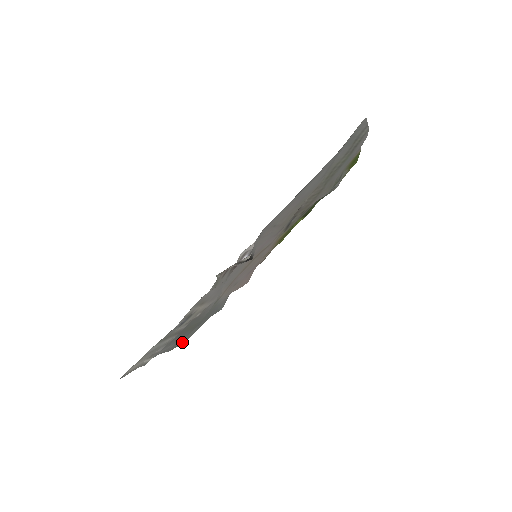
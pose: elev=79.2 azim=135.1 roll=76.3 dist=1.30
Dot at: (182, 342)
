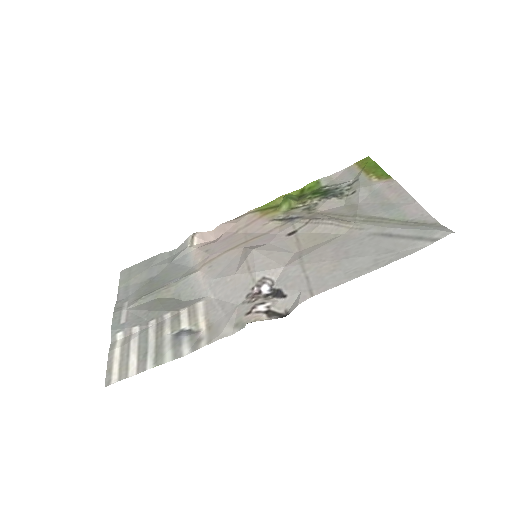
Dot at: (123, 278)
